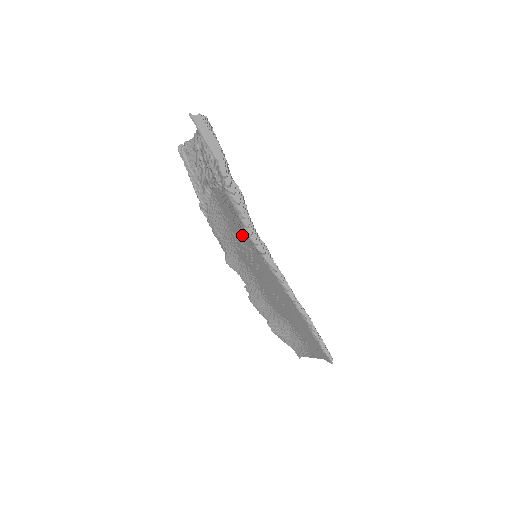
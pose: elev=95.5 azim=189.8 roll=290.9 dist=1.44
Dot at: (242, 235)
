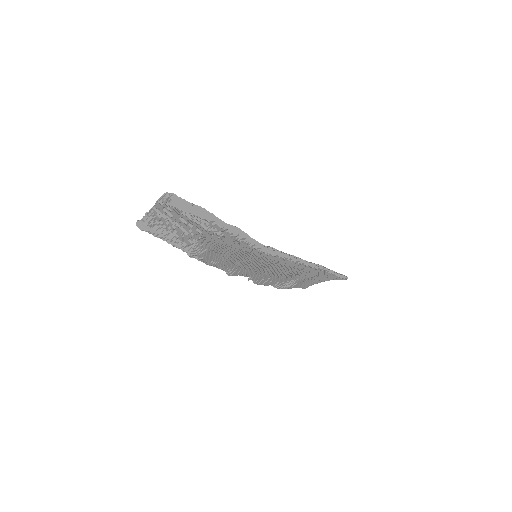
Dot at: (247, 253)
